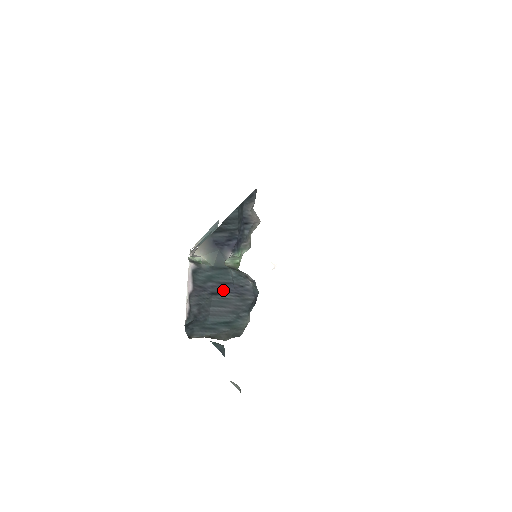
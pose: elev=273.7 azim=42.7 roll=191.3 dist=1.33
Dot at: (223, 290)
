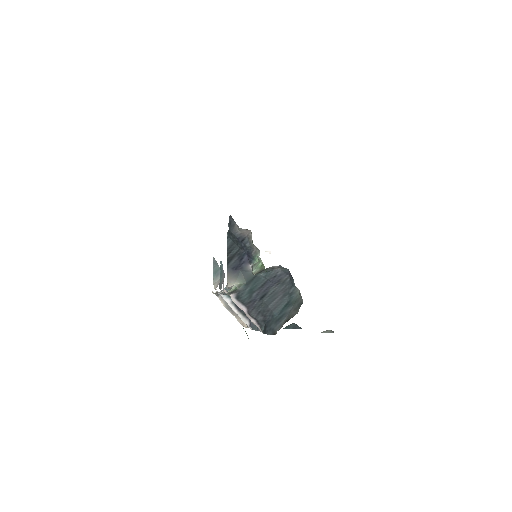
Dot at: (266, 290)
